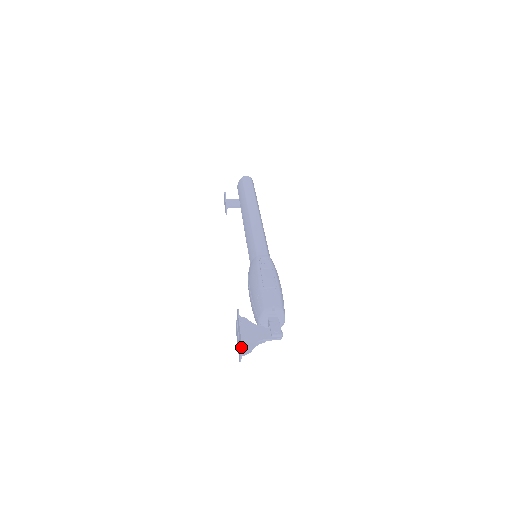
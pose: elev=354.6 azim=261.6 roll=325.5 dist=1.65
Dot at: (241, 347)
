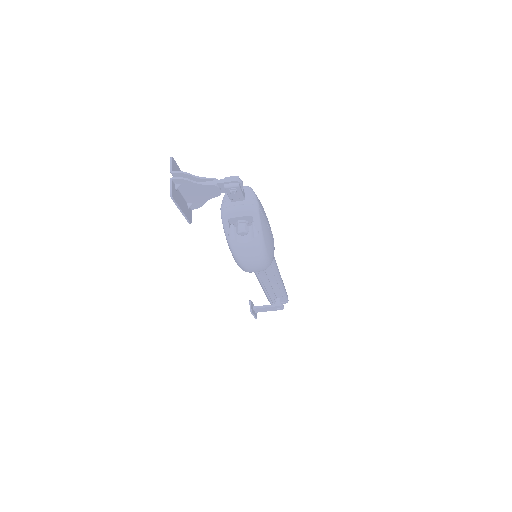
Dot at: (170, 163)
